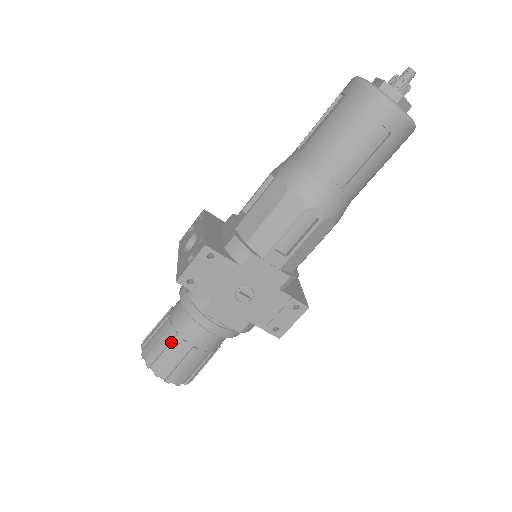
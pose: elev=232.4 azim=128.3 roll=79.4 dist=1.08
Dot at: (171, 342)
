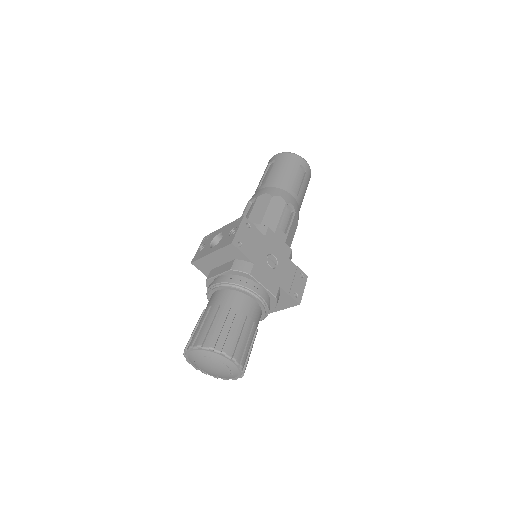
Dot at: (227, 318)
